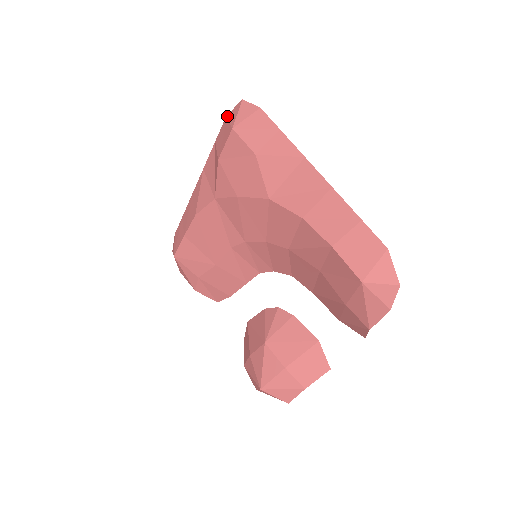
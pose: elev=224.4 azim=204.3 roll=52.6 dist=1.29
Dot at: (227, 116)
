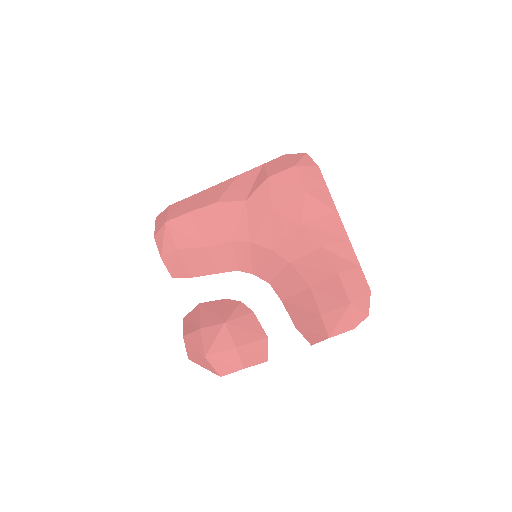
Dot at: (287, 155)
